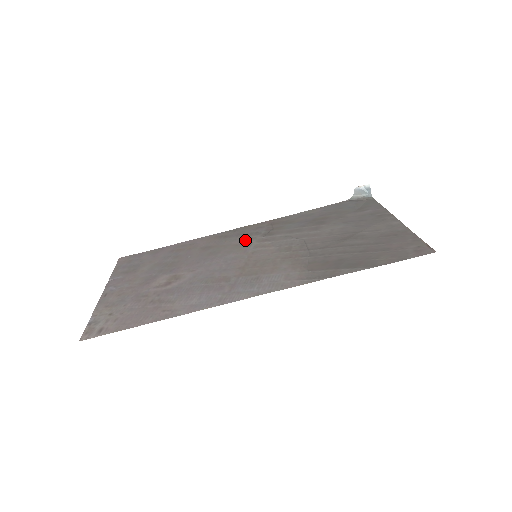
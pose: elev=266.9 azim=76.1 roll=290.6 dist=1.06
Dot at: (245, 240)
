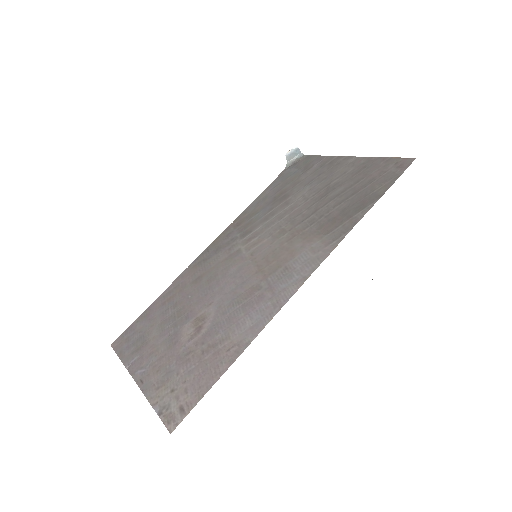
Dot at: (229, 251)
